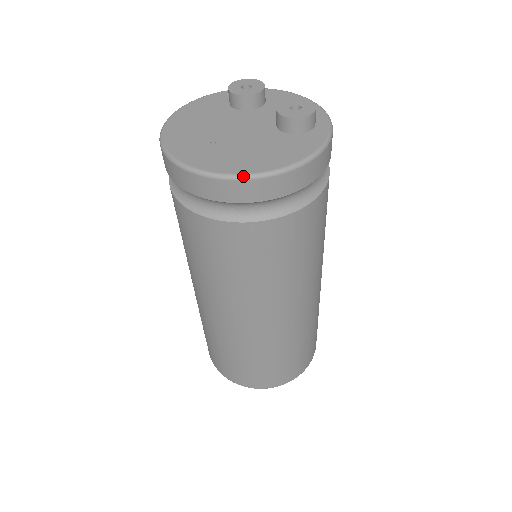
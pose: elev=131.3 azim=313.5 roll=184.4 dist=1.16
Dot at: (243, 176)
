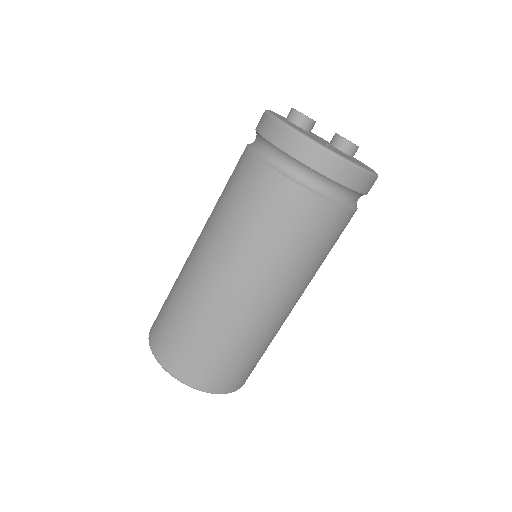
Dot at: (371, 172)
